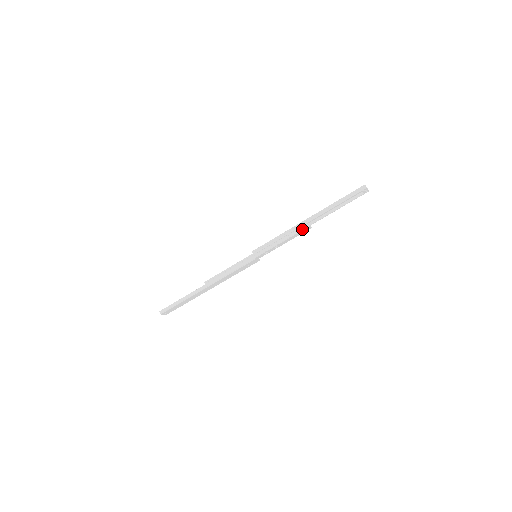
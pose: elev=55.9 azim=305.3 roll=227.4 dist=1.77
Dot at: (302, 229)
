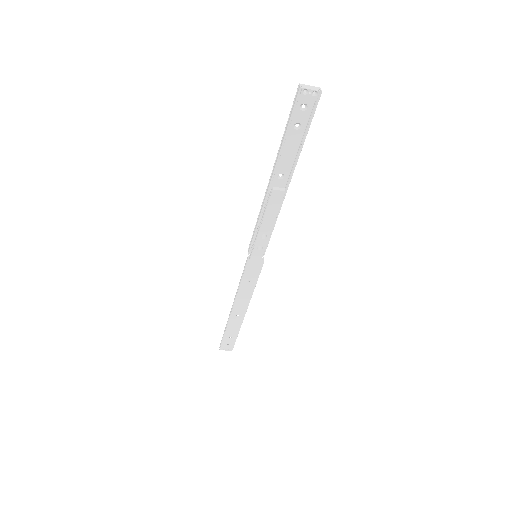
Dot at: (269, 197)
